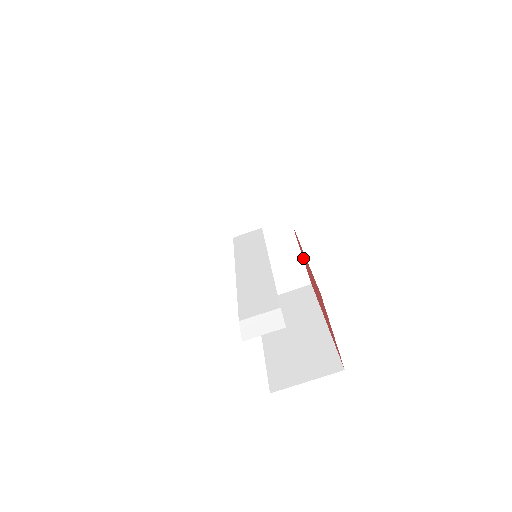
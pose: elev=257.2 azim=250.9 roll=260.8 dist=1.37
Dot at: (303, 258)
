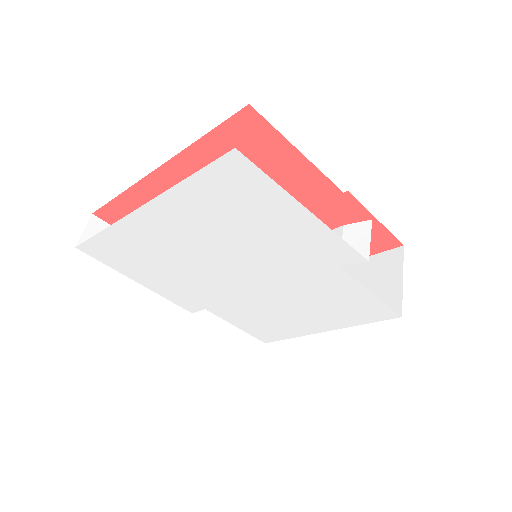
Dot at: occluded
